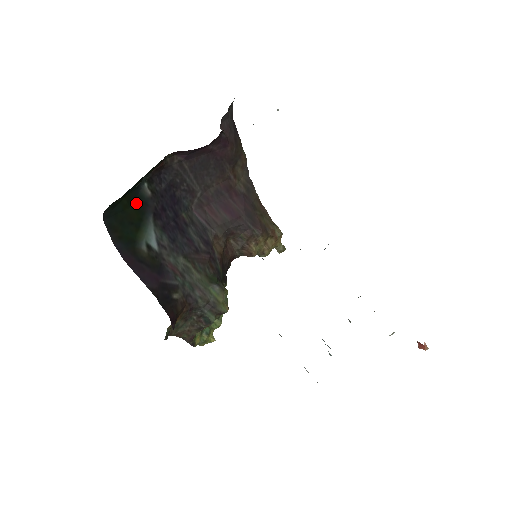
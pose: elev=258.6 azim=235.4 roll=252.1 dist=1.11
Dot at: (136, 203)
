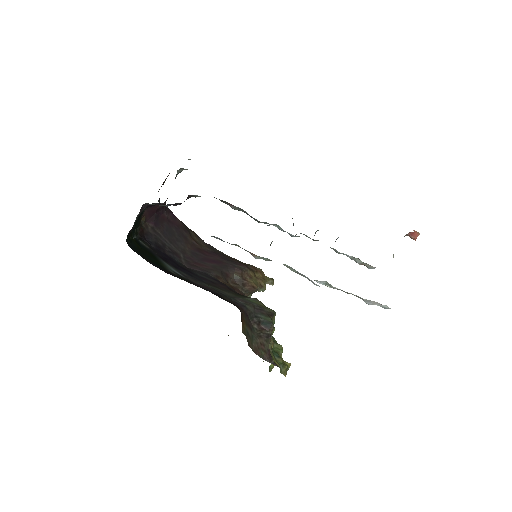
Dot at: (143, 248)
